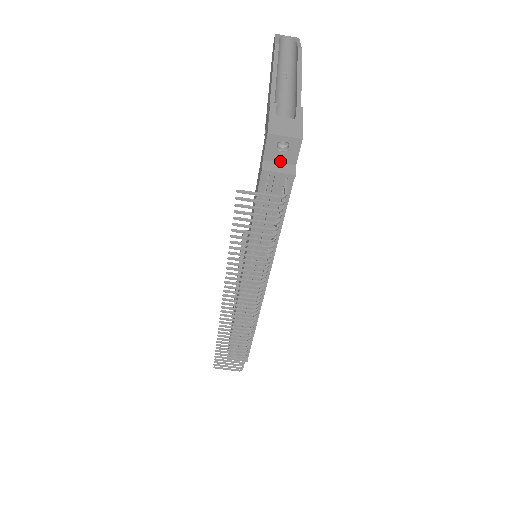
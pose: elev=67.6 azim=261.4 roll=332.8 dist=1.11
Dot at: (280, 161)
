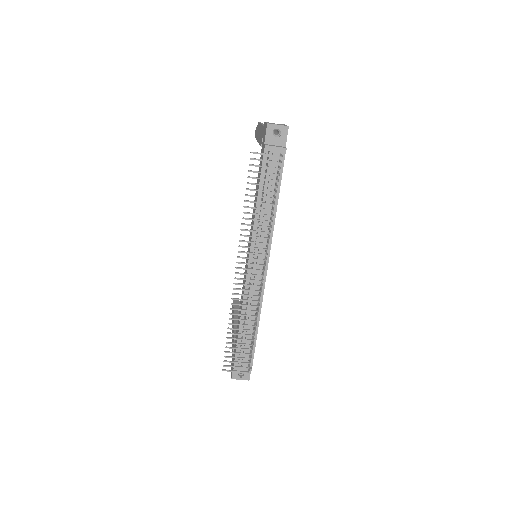
Dot at: (275, 144)
